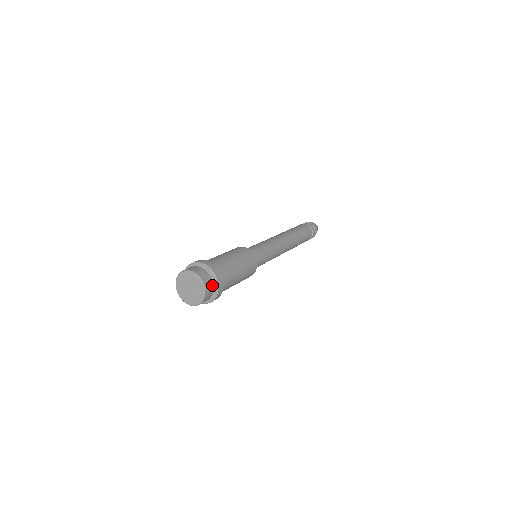
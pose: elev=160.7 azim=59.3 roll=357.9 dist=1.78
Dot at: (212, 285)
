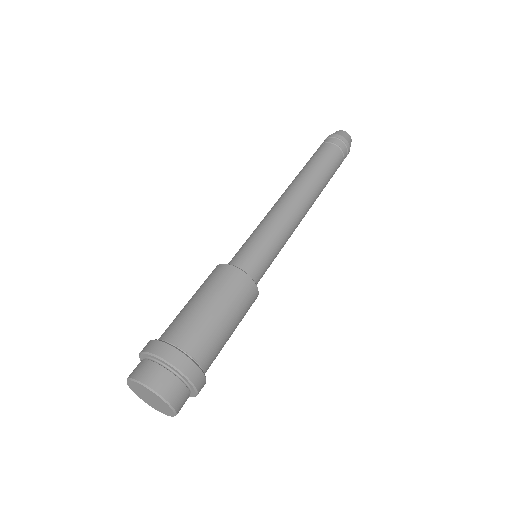
Dot at: (187, 394)
